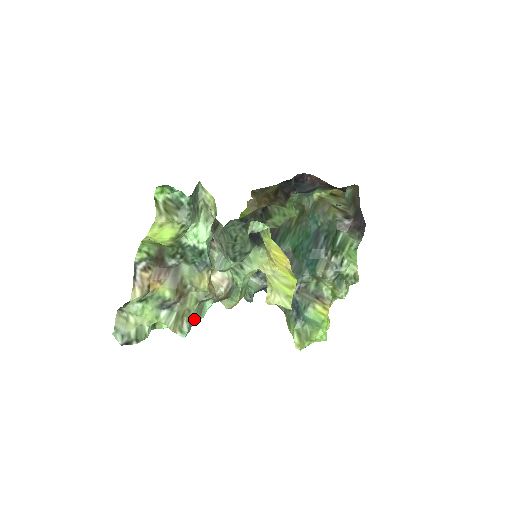
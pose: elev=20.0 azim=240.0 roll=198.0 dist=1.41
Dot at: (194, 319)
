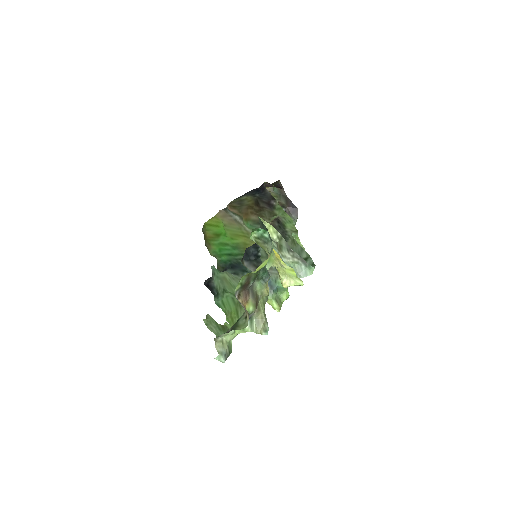
Dot at: occluded
